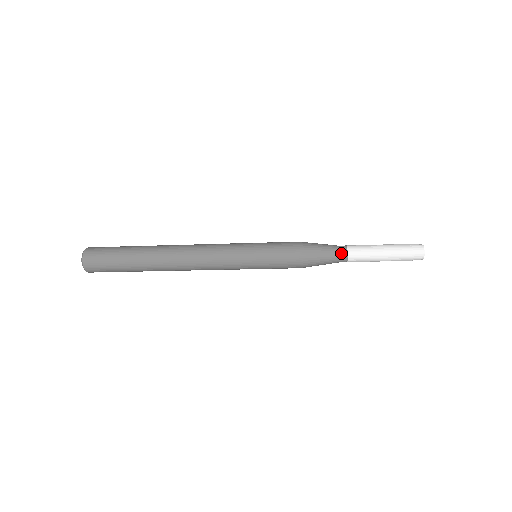
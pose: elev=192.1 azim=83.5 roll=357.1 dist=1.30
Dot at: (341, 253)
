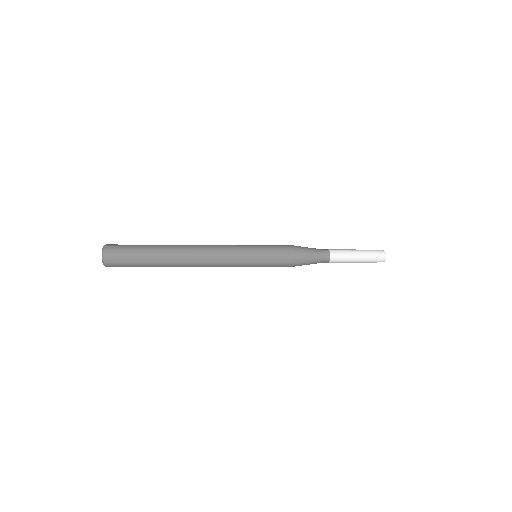
Dot at: (325, 252)
